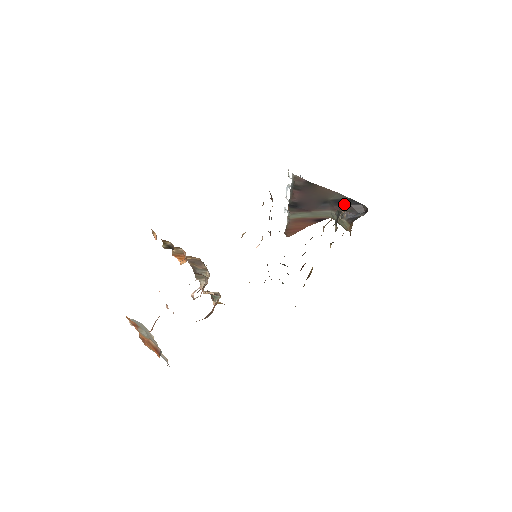
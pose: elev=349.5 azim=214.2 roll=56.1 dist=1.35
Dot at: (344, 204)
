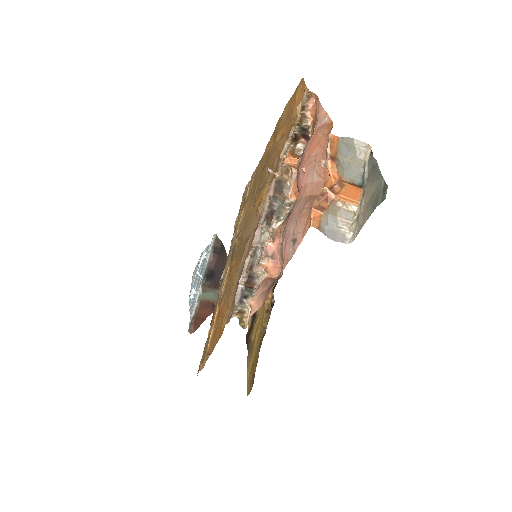
Dot at: occluded
